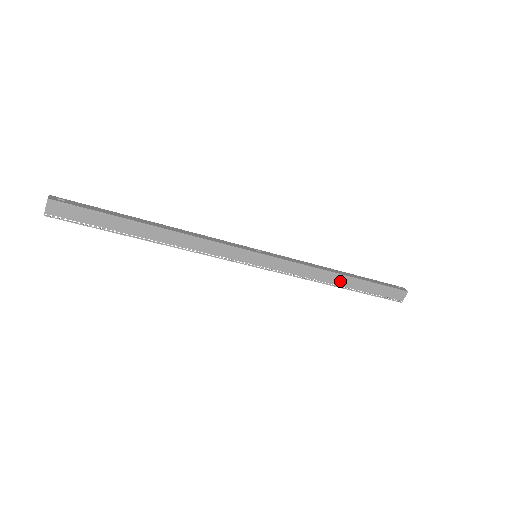
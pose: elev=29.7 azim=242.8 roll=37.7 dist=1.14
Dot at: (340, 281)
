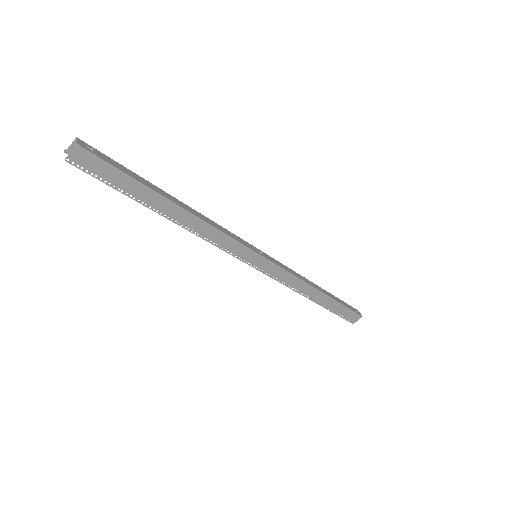
Dot at: (316, 296)
